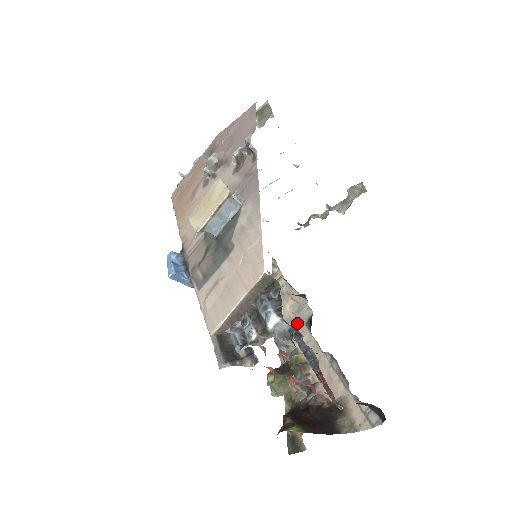
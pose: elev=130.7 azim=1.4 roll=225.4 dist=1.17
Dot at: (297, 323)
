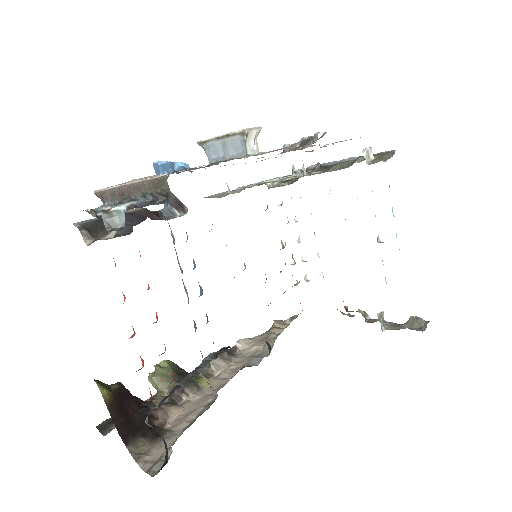
Dot at: (240, 362)
